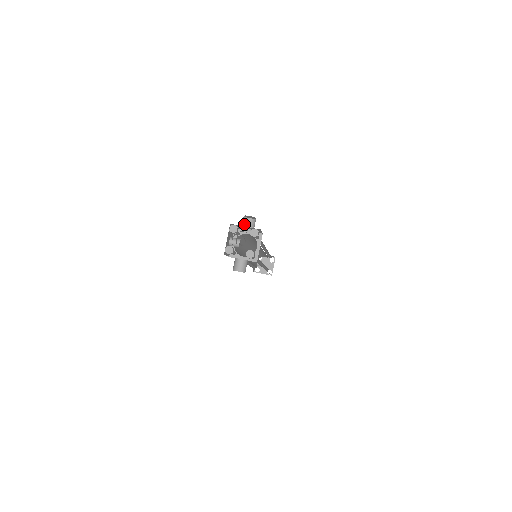
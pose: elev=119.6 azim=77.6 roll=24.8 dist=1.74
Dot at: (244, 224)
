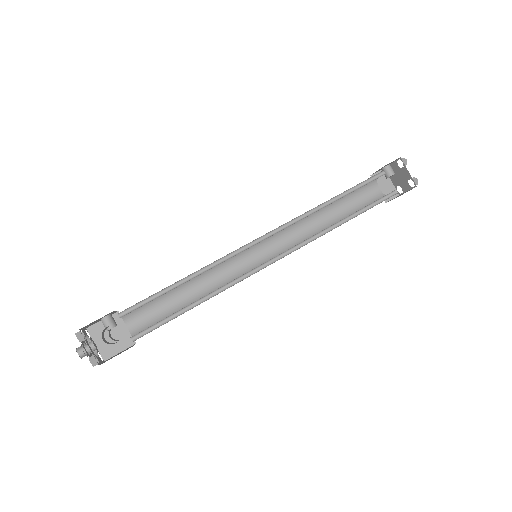
Dot at: occluded
